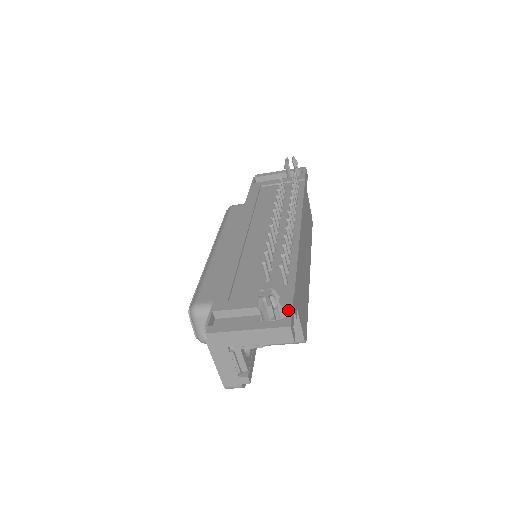
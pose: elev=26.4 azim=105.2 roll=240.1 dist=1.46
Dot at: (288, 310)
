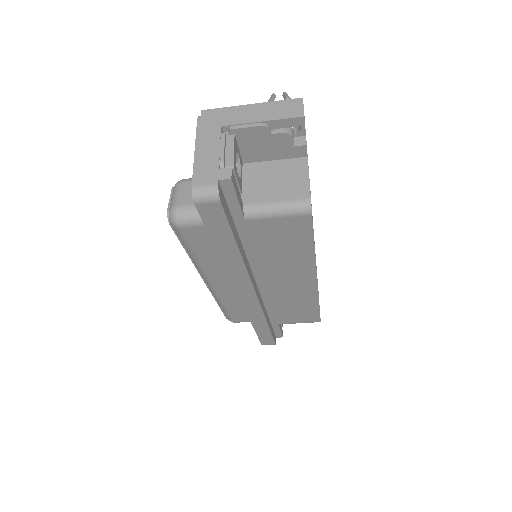
Dot at: occluded
